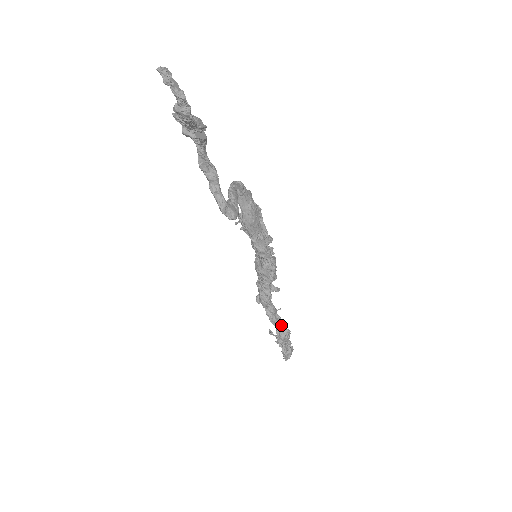
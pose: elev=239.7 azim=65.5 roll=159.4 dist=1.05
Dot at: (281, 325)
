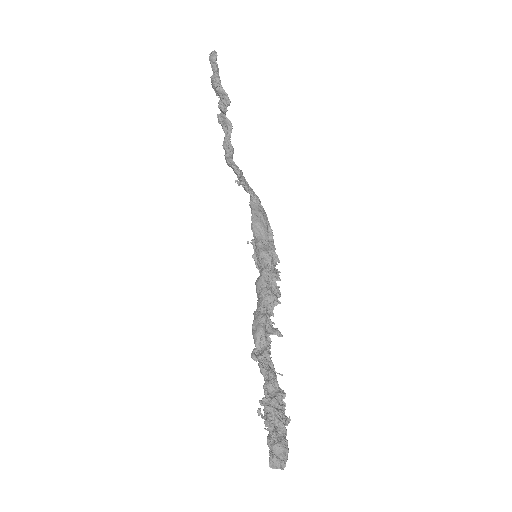
Dot at: (273, 378)
